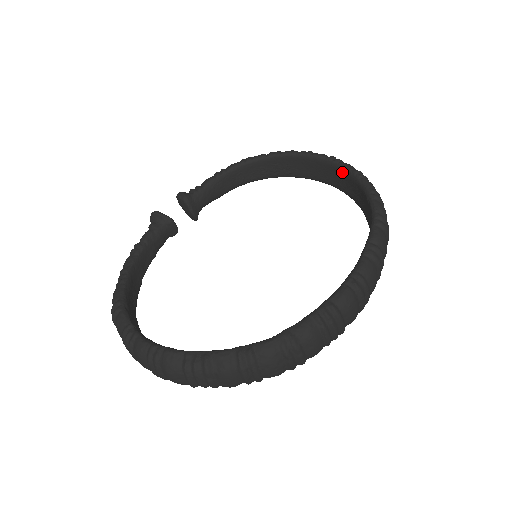
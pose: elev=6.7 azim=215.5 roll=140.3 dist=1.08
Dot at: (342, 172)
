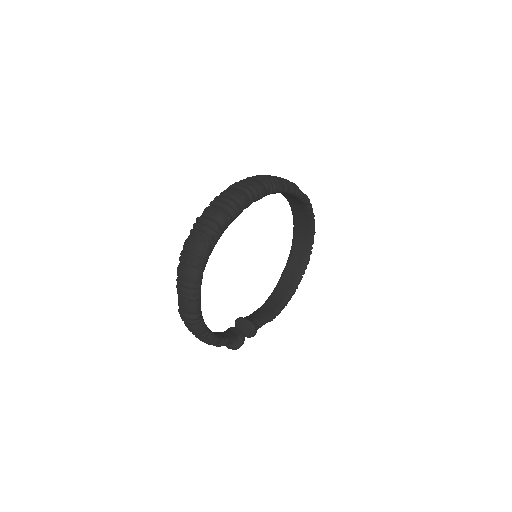
Dot at: (295, 238)
